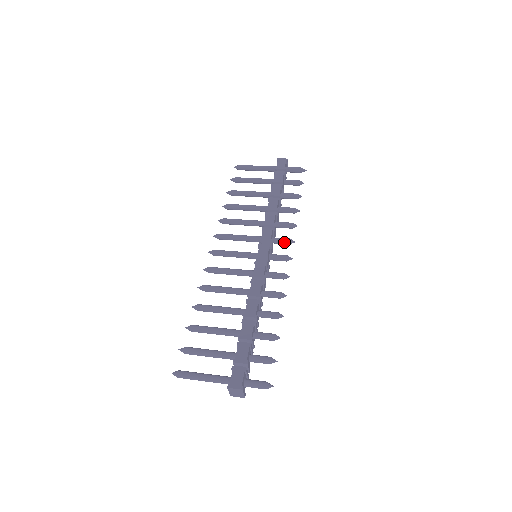
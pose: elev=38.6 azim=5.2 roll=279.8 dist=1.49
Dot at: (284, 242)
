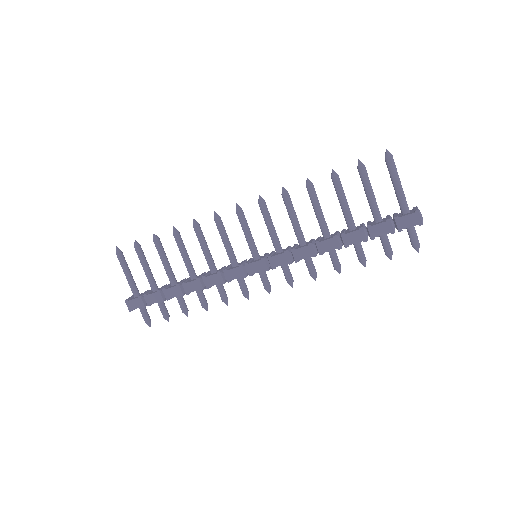
Dot at: (285, 277)
